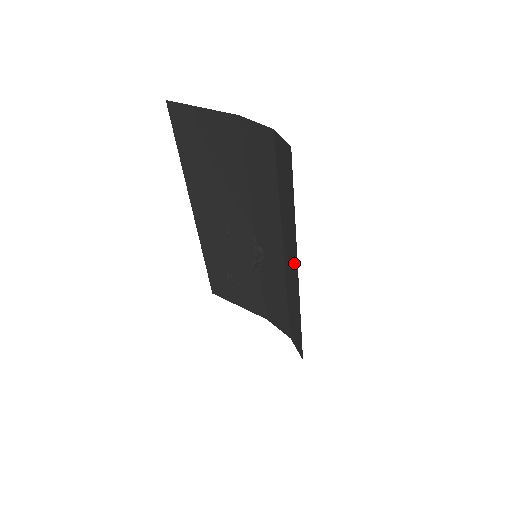
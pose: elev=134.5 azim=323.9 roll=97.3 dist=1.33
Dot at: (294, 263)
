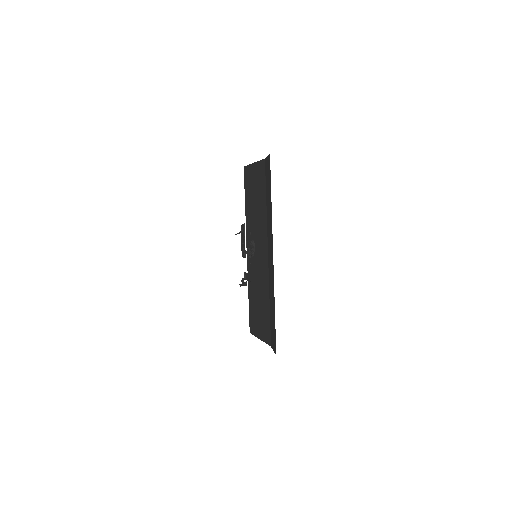
Dot at: occluded
